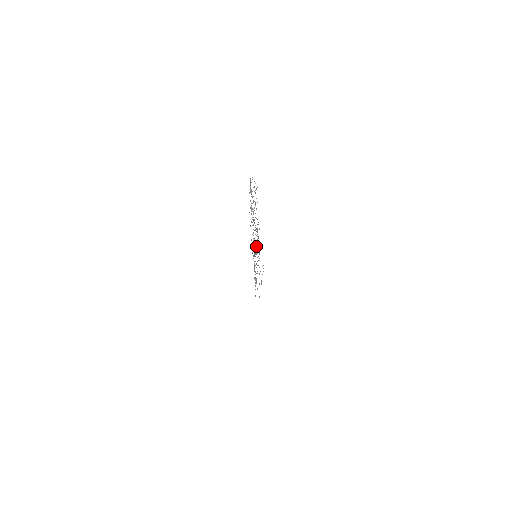
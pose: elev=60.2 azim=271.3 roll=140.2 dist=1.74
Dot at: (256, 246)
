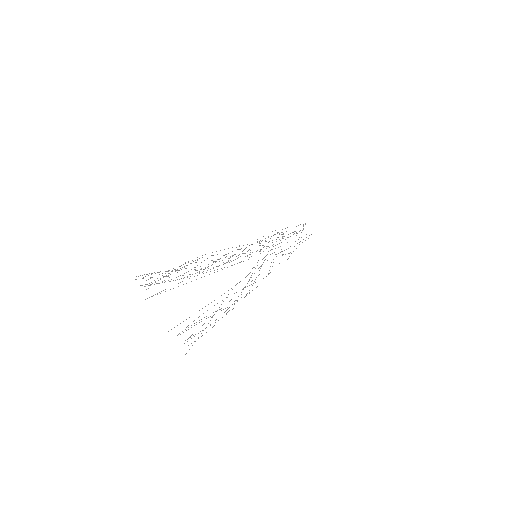
Dot at: occluded
